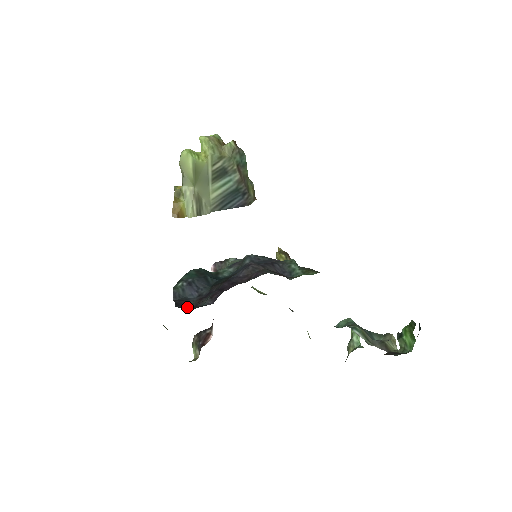
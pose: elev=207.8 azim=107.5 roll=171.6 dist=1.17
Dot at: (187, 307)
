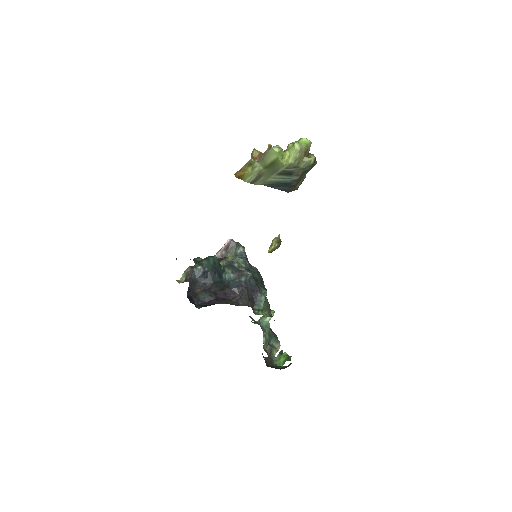
Dot at: (192, 294)
